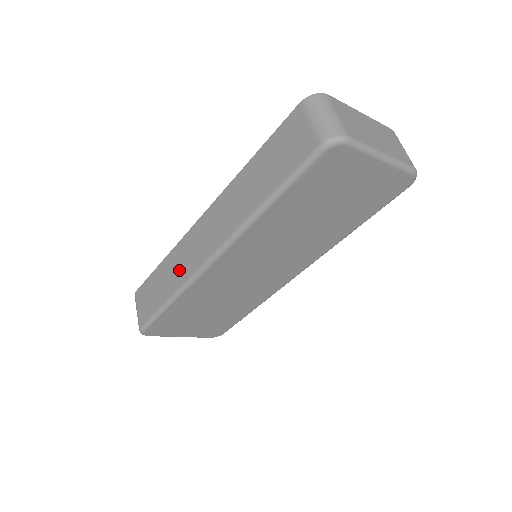
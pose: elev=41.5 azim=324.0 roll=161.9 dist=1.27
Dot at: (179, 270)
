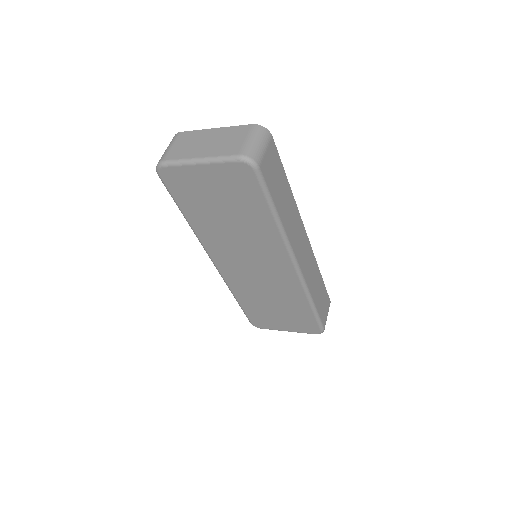
Dot at: occluded
